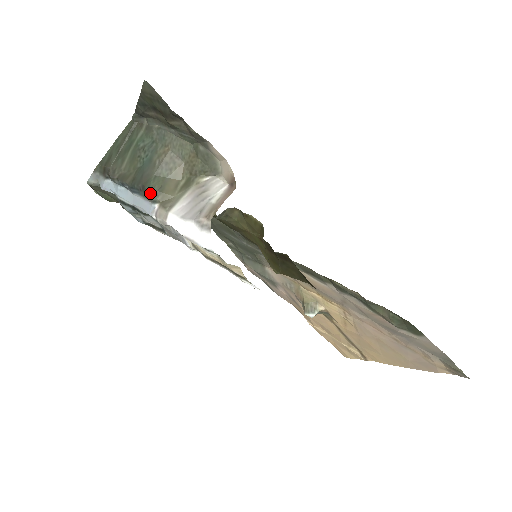
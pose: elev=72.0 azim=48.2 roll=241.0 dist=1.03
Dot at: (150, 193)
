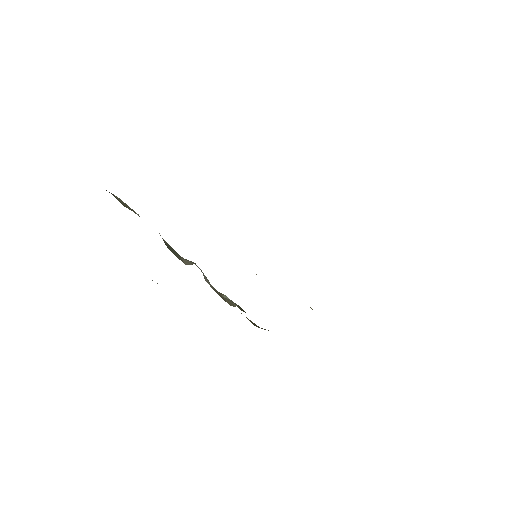
Dot at: occluded
